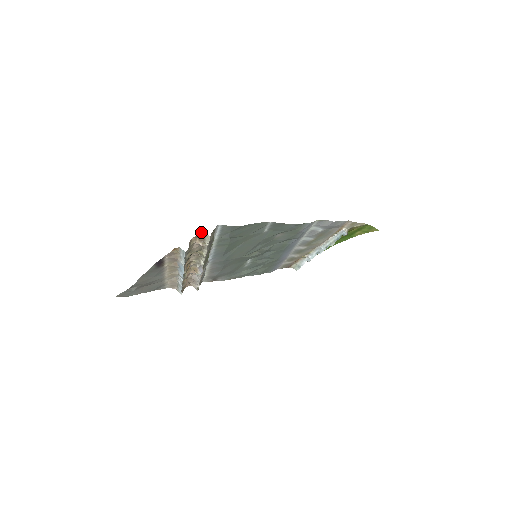
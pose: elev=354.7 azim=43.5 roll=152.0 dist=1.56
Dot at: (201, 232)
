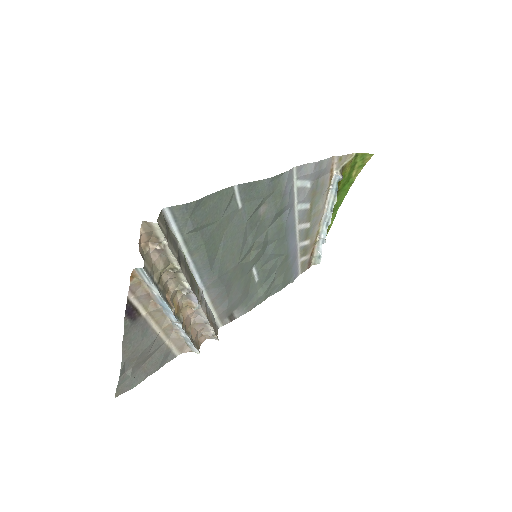
Dot at: (143, 225)
